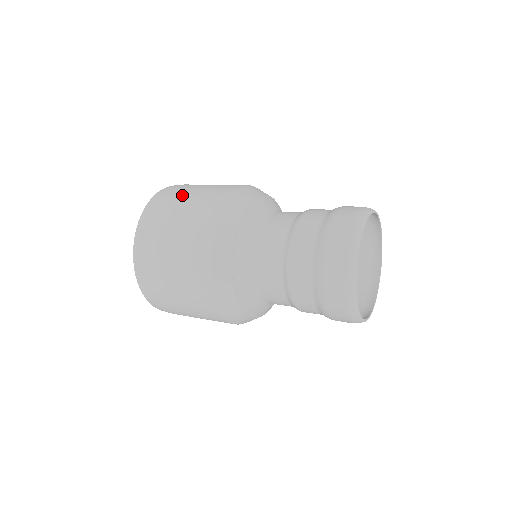
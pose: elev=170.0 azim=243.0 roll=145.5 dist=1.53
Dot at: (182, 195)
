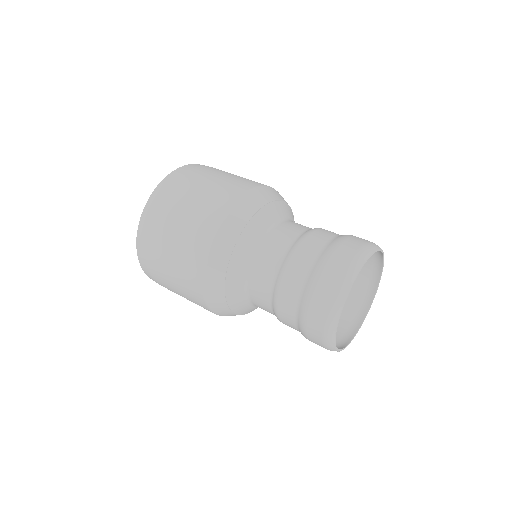
Dot at: (186, 192)
